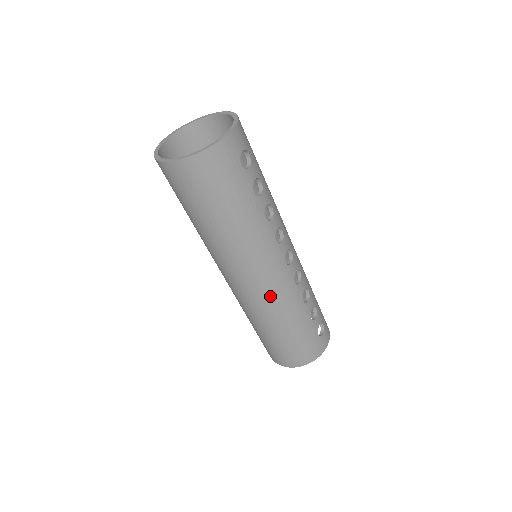
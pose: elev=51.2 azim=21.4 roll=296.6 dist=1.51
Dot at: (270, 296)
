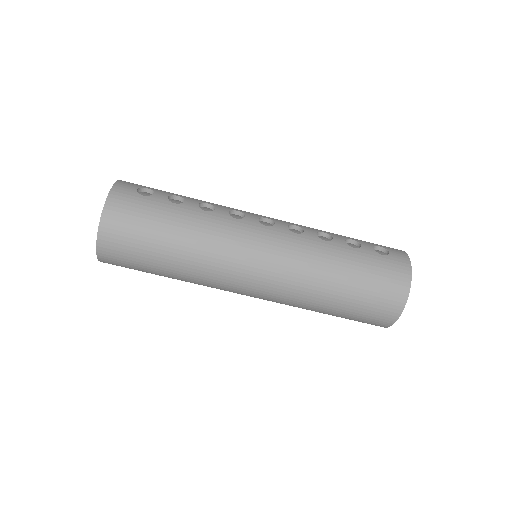
Dot at: (286, 261)
